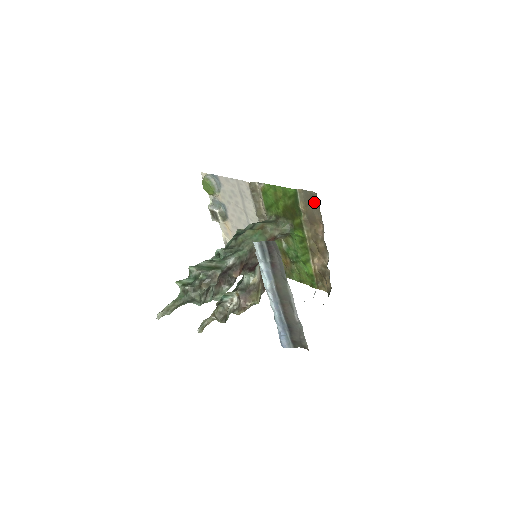
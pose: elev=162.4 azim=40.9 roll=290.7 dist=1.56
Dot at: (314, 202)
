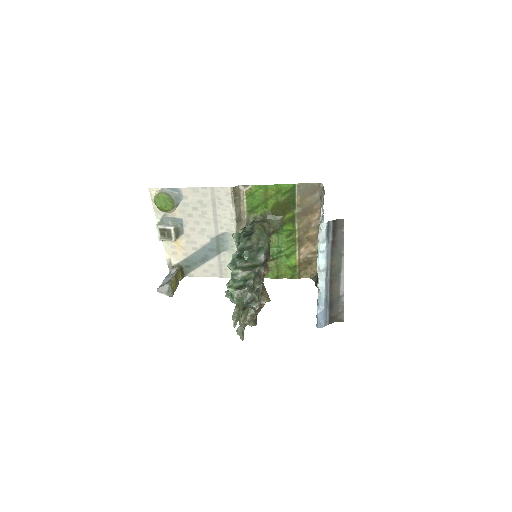
Dot at: (314, 193)
